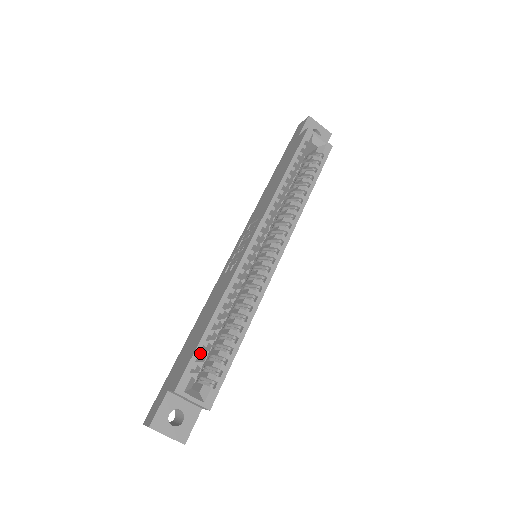
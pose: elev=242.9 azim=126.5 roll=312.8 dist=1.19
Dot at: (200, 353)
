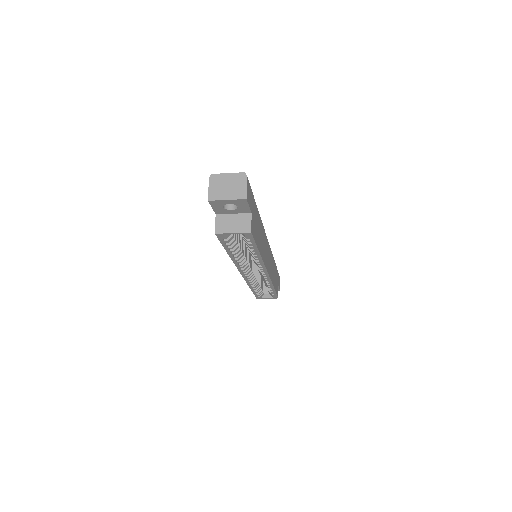
Dot at: occluded
